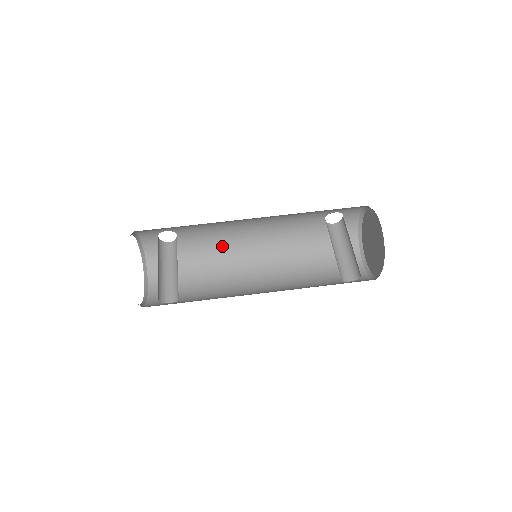
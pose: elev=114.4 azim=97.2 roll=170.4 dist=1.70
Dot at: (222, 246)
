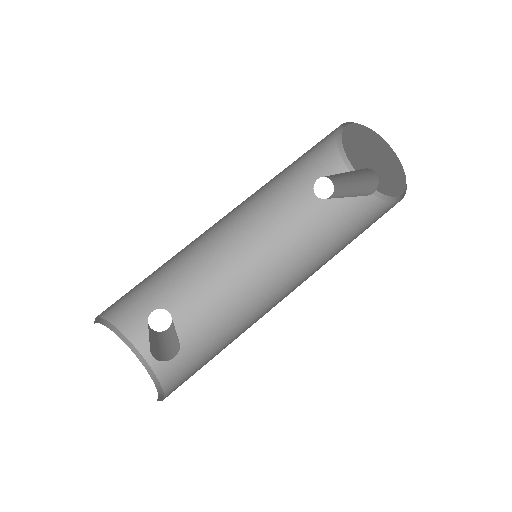
Dot at: (230, 298)
